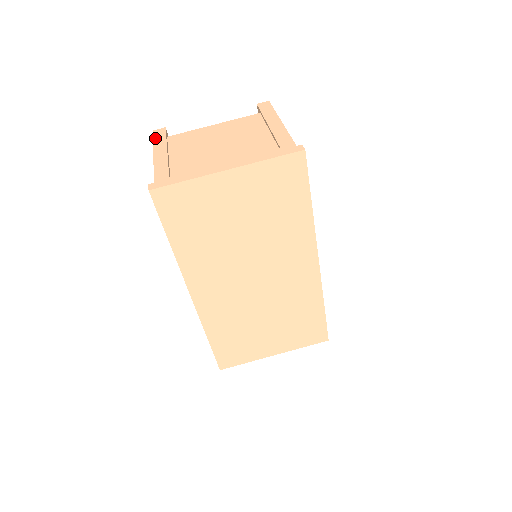
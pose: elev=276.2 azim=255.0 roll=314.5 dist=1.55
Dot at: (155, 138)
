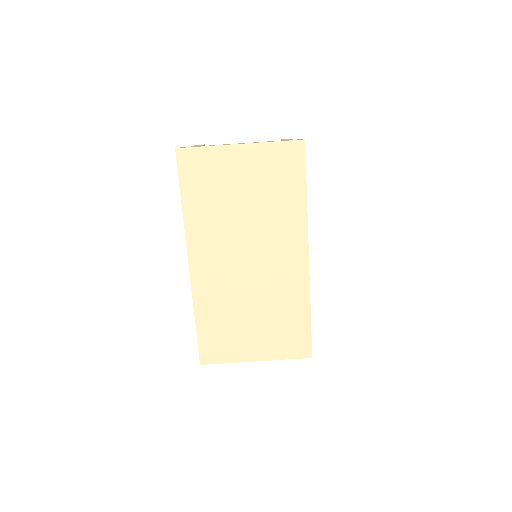
Dot at: occluded
